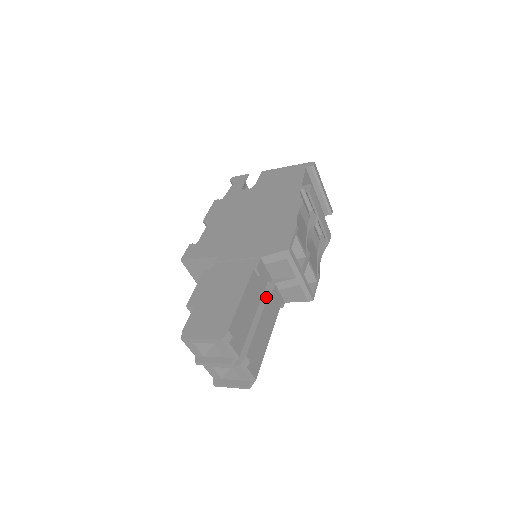
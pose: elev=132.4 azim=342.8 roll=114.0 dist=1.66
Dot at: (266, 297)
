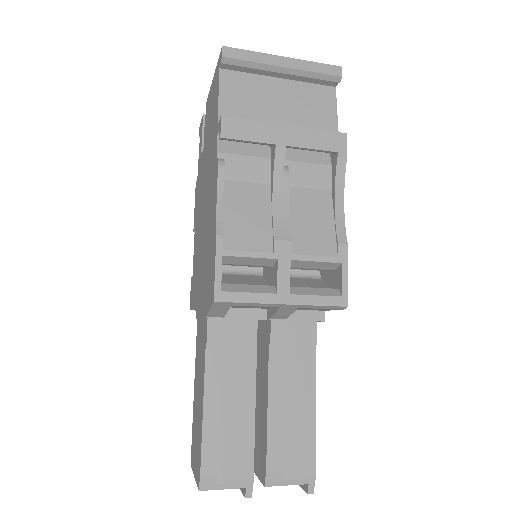
Dot at: (267, 349)
